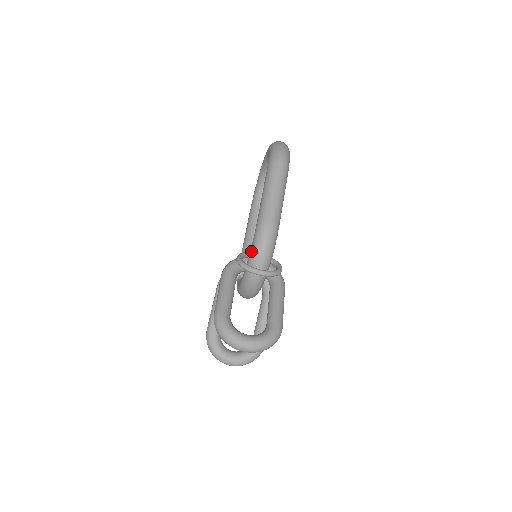
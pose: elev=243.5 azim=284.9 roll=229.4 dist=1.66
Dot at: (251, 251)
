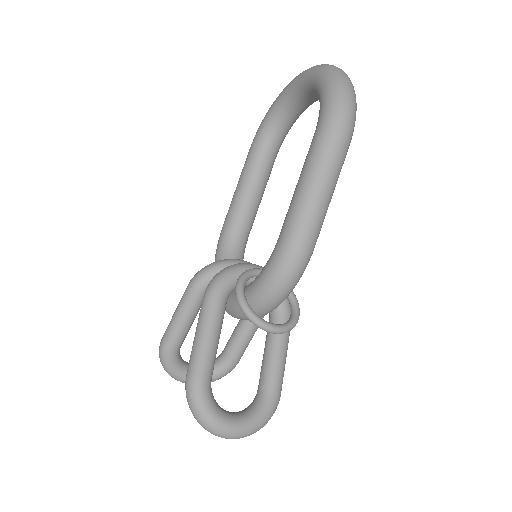
Dot at: (261, 282)
